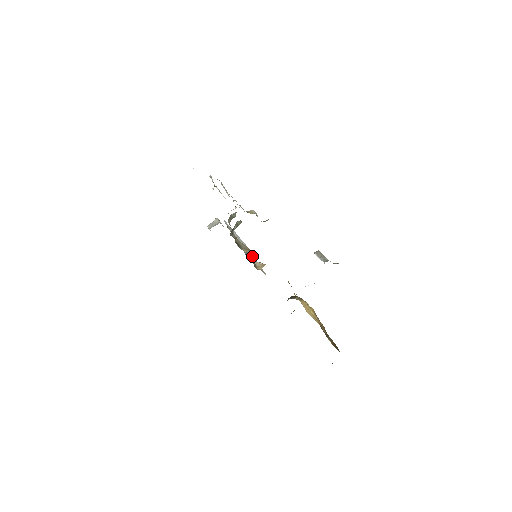
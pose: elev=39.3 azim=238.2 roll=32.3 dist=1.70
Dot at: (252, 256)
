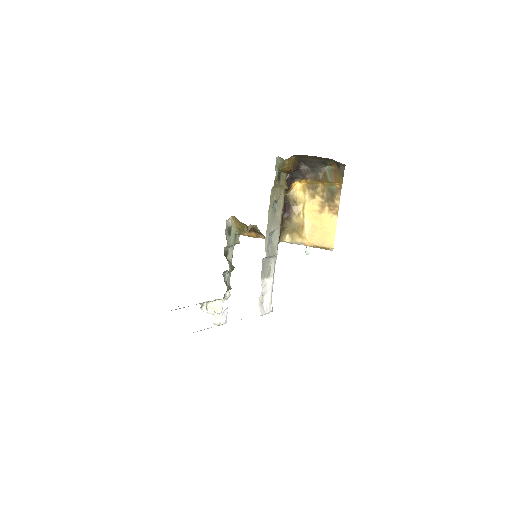
Dot at: occluded
